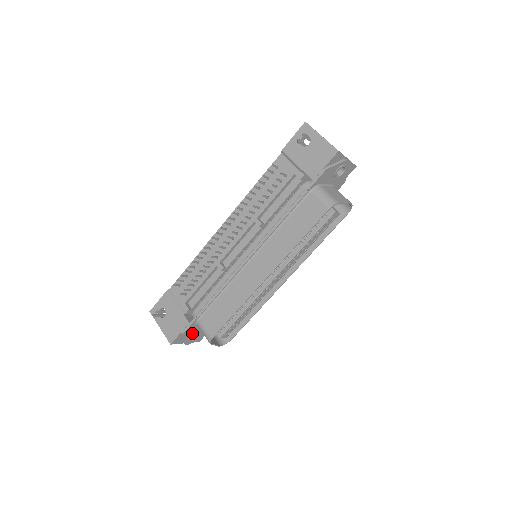
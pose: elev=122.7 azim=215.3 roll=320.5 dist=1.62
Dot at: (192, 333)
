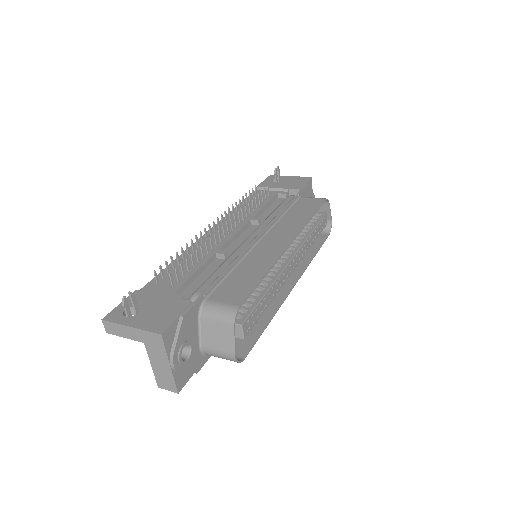
Dot at: (188, 336)
